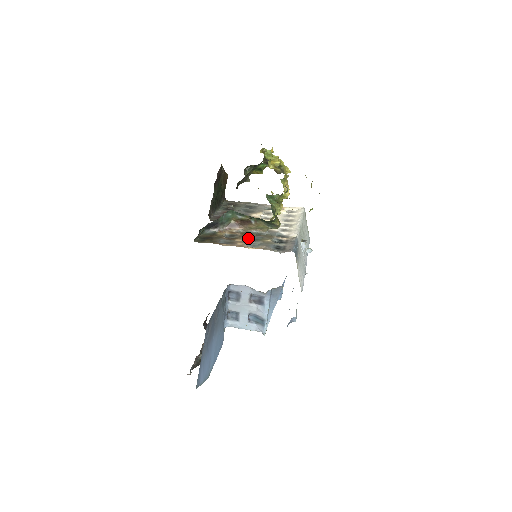
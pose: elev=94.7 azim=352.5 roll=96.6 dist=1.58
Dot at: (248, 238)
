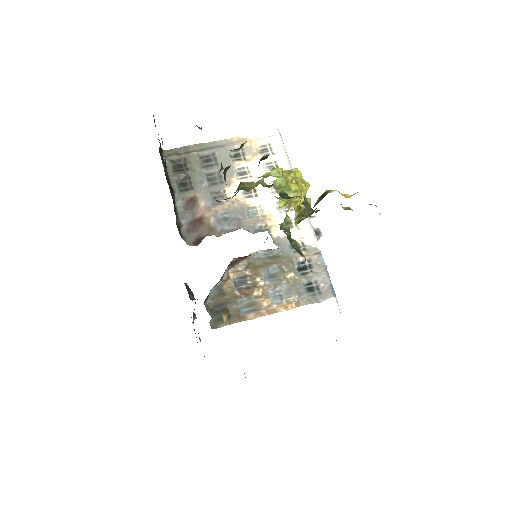
Dot at: (265, 279)
